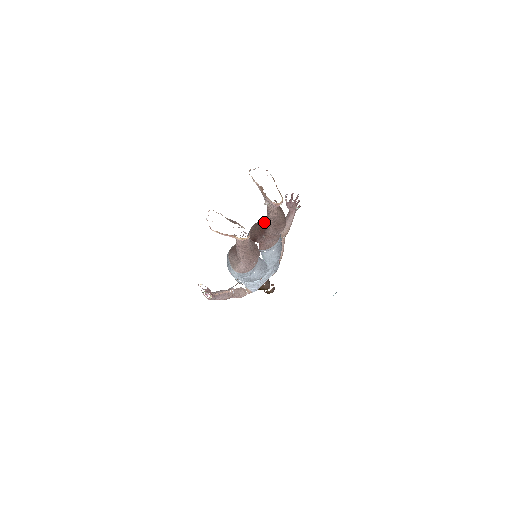
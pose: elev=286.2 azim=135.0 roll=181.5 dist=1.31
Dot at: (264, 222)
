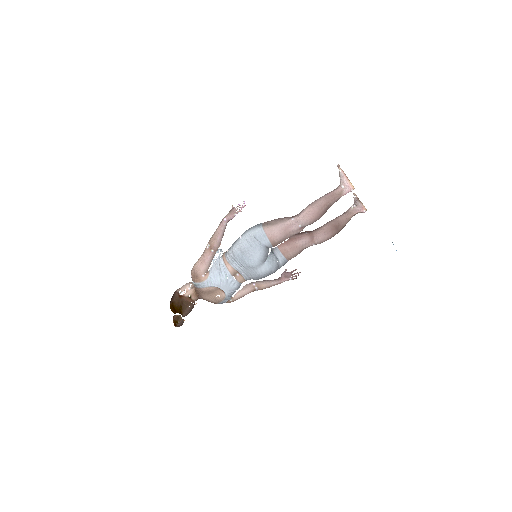
Dot at: occluded
